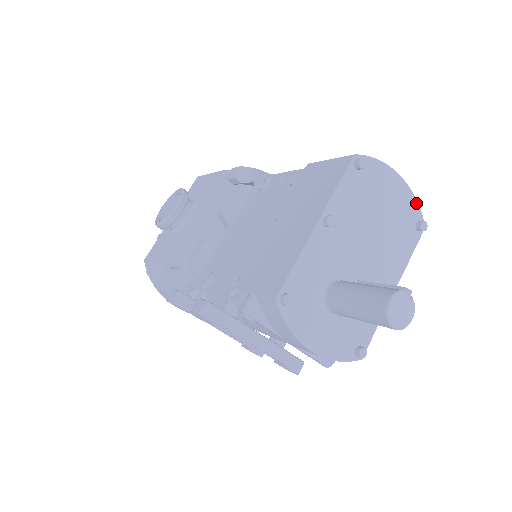
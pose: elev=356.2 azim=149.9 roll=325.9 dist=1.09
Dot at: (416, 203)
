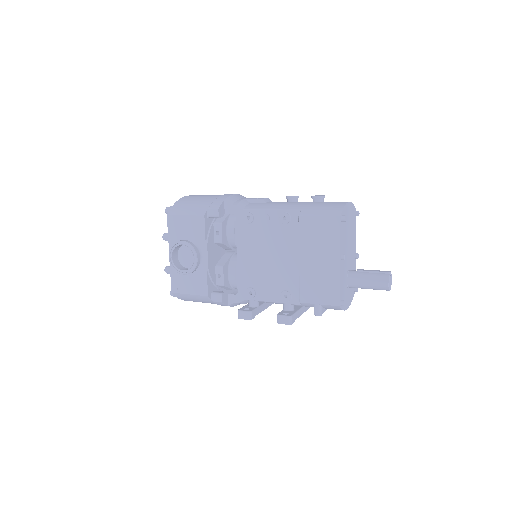
Dot at: (353, 205)
